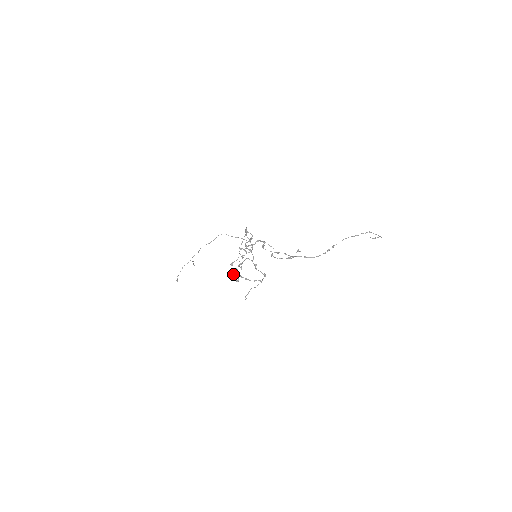
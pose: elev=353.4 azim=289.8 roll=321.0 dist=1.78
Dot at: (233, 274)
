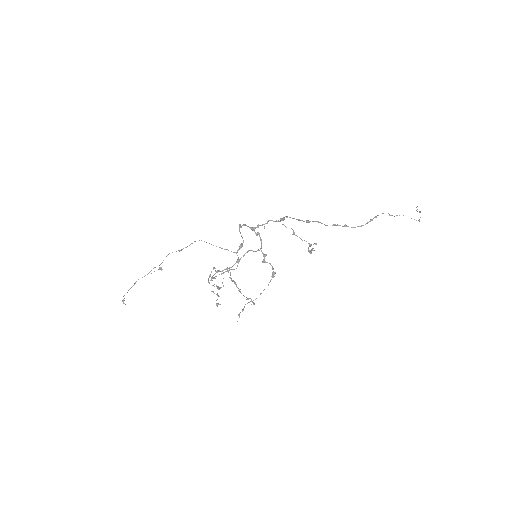
Dot at: (218, 286)
